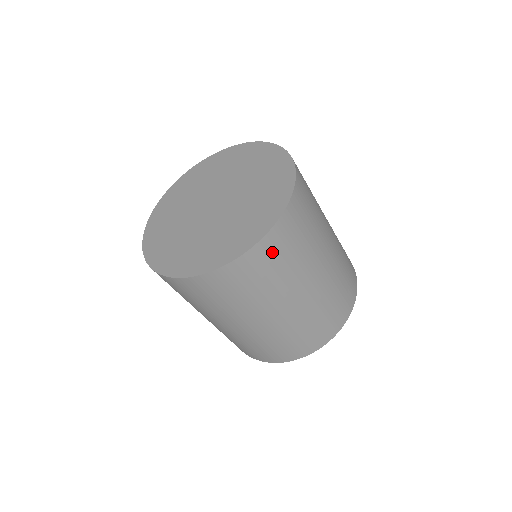
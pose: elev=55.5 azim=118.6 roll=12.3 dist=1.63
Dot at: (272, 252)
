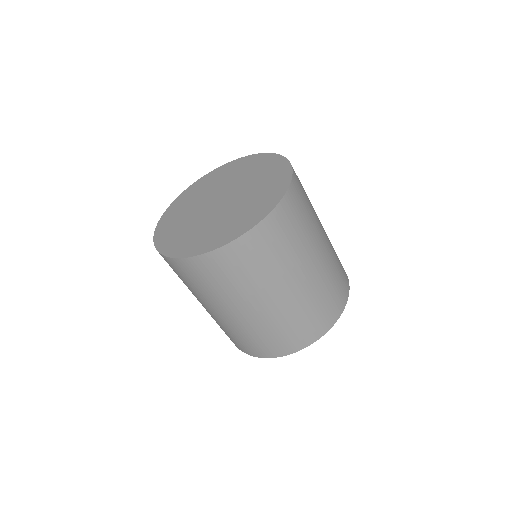
Dot at: (261, 243)
